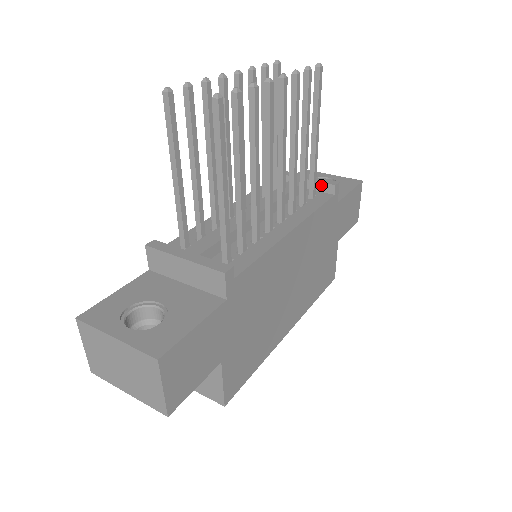
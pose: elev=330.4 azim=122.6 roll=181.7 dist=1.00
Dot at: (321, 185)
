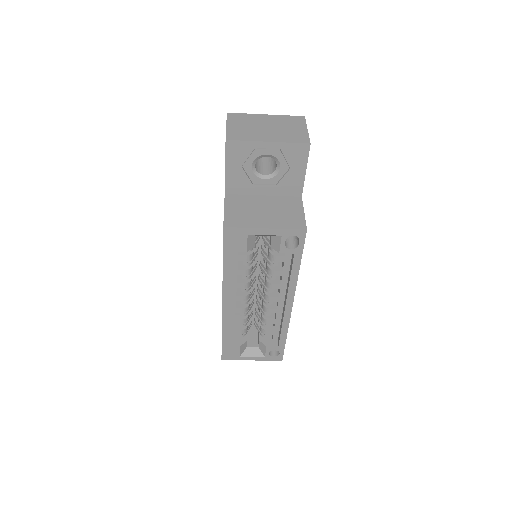
Dot at: occluded
